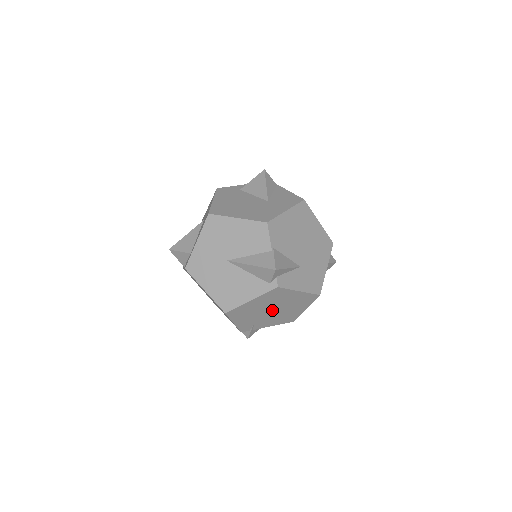
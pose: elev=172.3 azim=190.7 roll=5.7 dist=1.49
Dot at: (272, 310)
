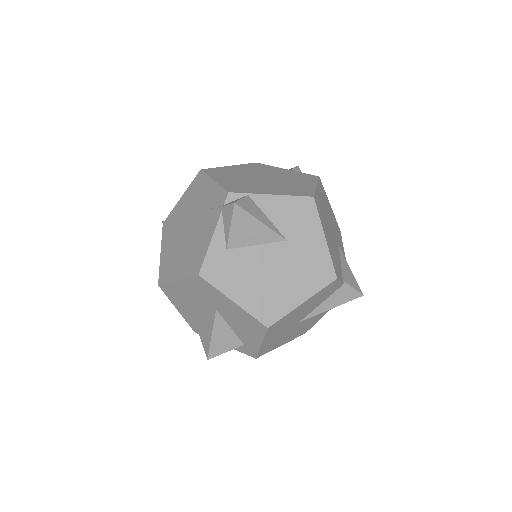
Dot at: occluded
